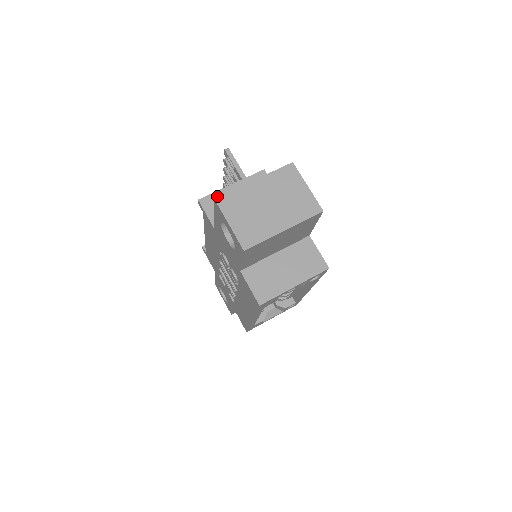
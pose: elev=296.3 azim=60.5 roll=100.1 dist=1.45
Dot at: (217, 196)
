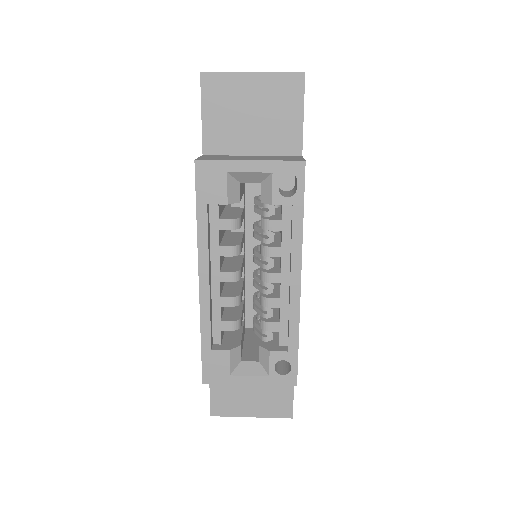
Dot at: occluded
